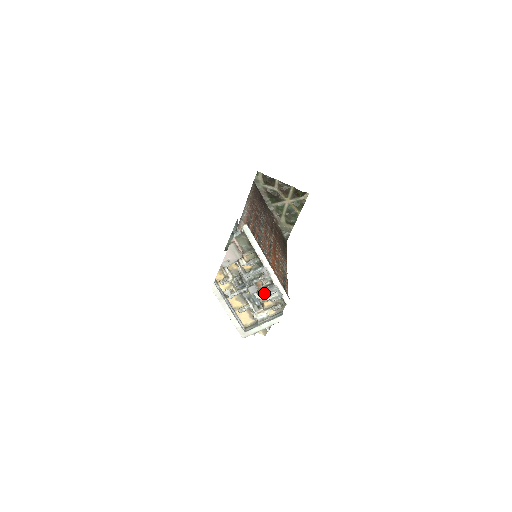
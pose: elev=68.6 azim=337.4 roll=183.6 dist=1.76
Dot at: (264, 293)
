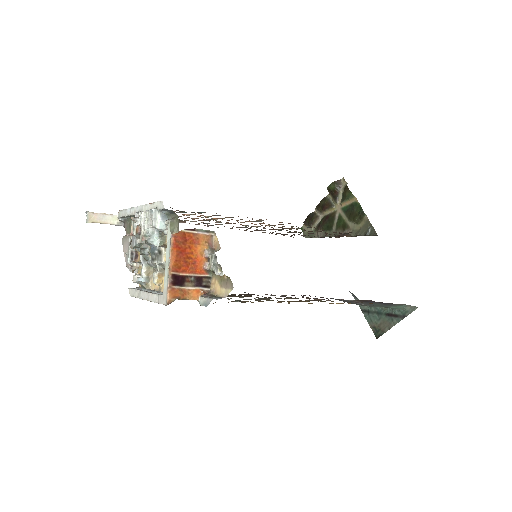
Dot at: occluded
